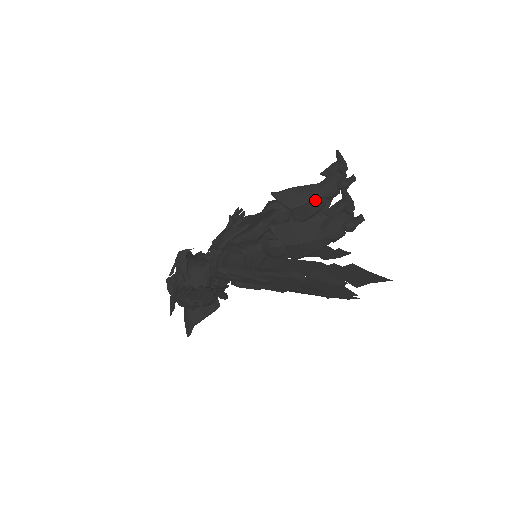
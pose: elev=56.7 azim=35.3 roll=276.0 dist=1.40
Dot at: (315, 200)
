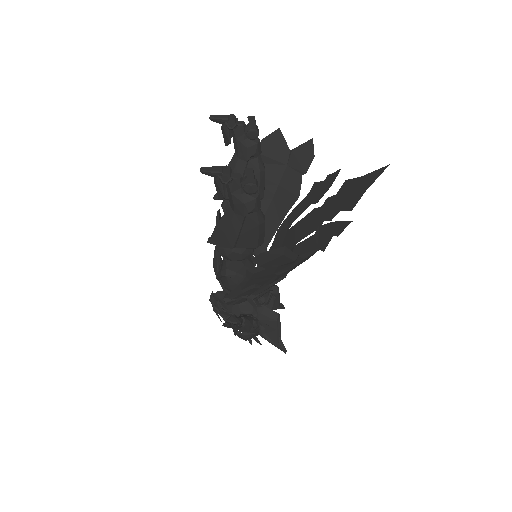
Dot at: occluded
